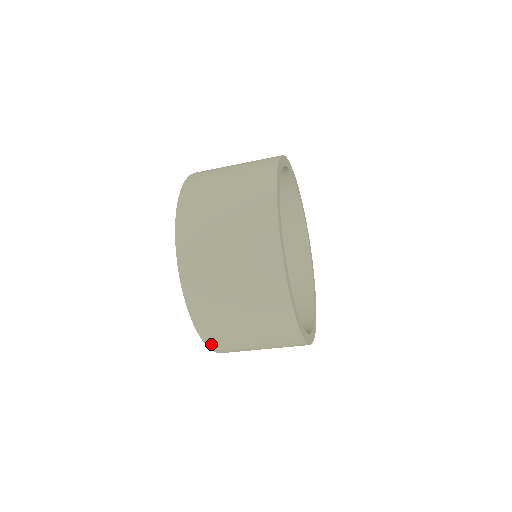
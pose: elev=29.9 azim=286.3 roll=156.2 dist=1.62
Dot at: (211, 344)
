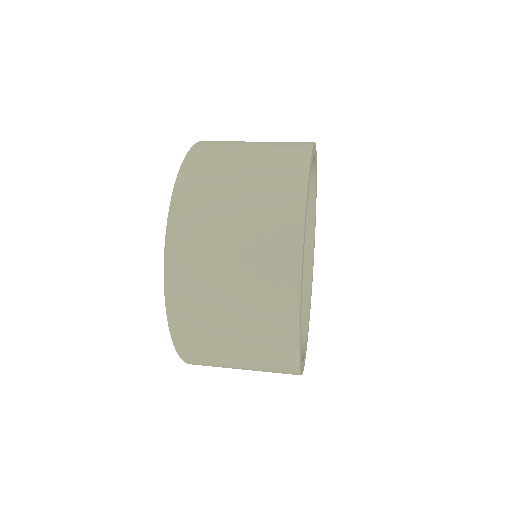
Dot at: (185, 355)
